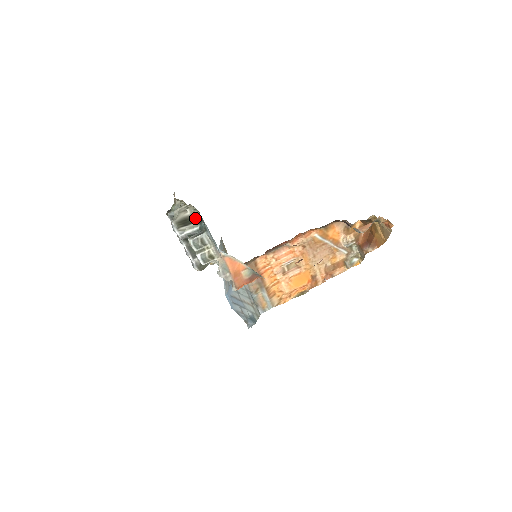
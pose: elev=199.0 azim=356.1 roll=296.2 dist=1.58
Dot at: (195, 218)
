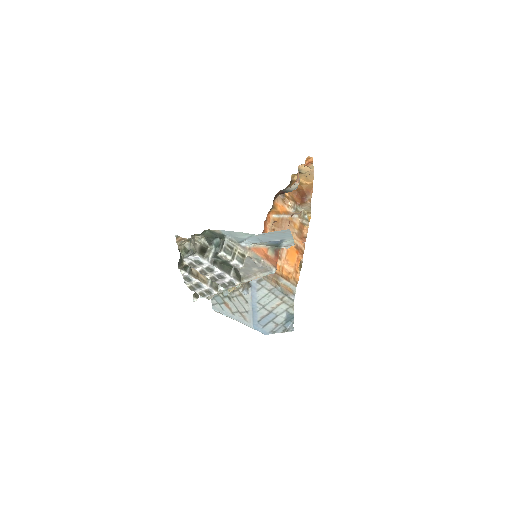
Dot at: (205, 245)
